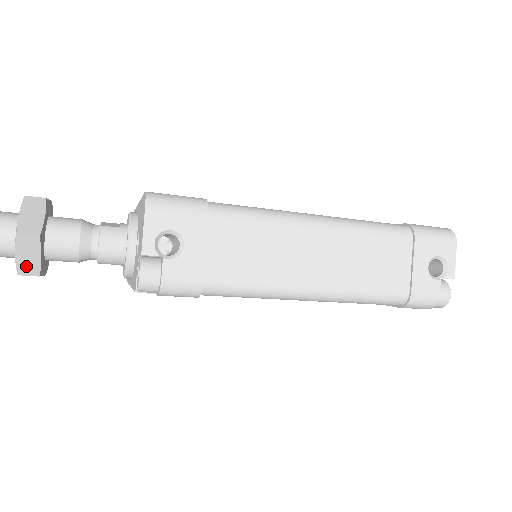
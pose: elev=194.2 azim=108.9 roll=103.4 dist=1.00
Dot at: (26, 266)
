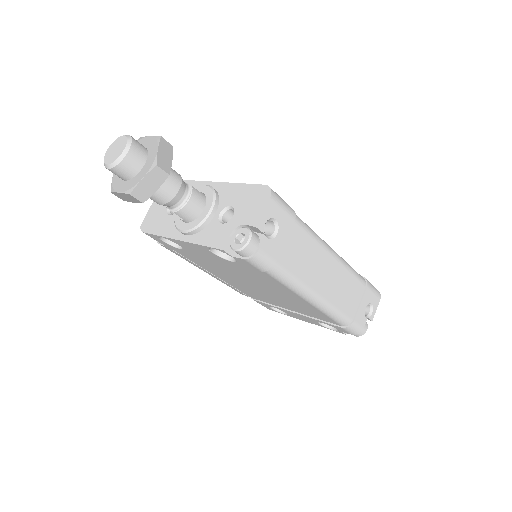
Dot at: (141, 191)
